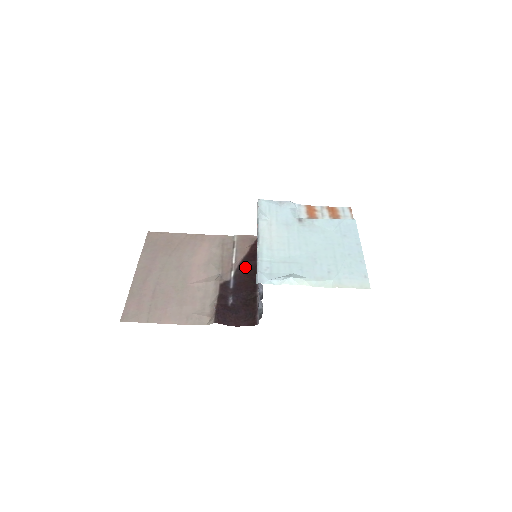
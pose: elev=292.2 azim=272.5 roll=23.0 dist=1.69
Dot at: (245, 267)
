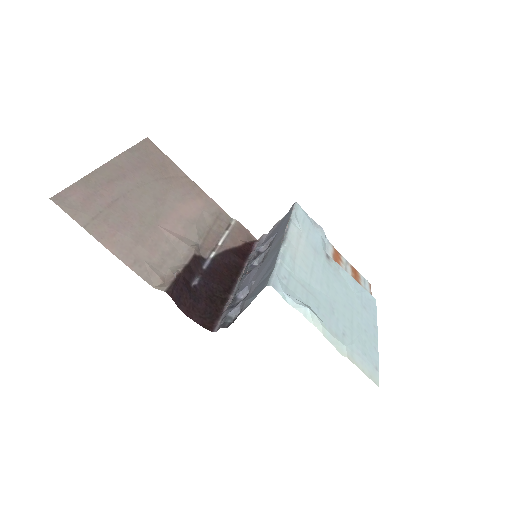
Dot at: (230, 258)
